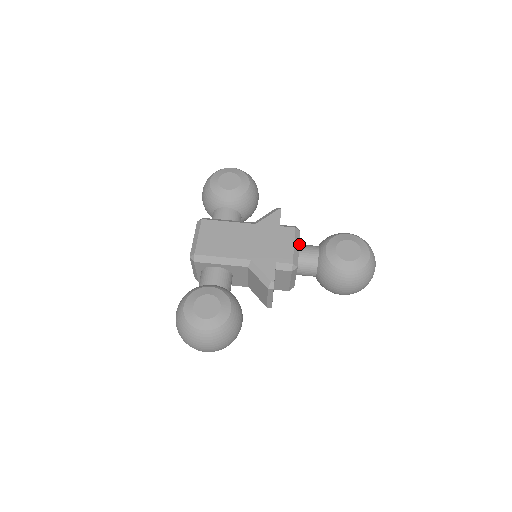
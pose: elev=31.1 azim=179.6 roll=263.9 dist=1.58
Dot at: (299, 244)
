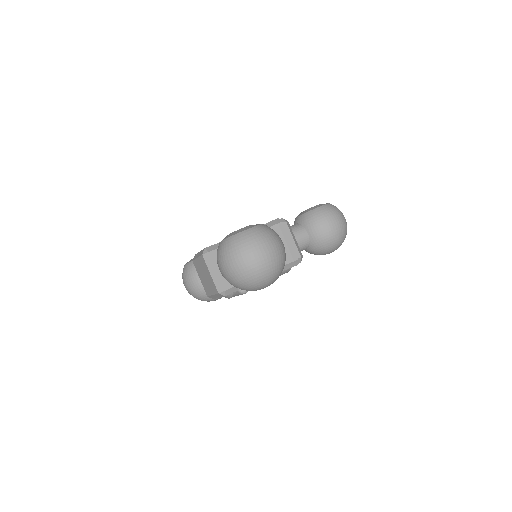
Dot at: occluded
